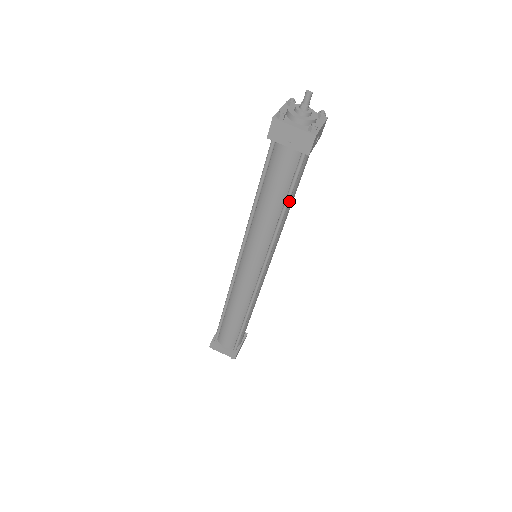
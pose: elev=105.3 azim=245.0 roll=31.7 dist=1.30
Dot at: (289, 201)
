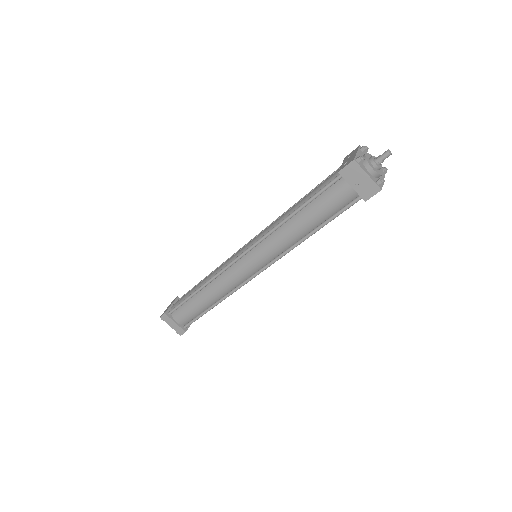
Dot at: occluded
